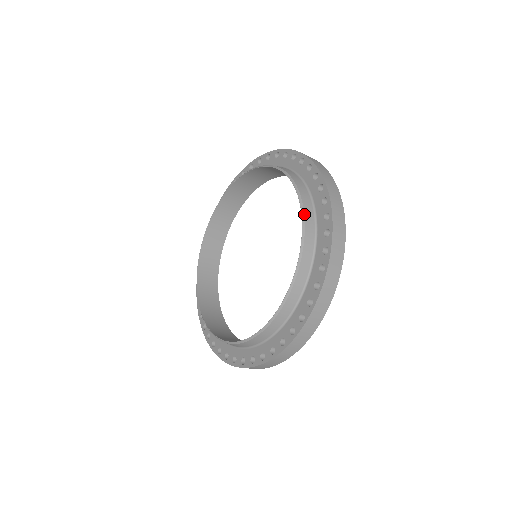
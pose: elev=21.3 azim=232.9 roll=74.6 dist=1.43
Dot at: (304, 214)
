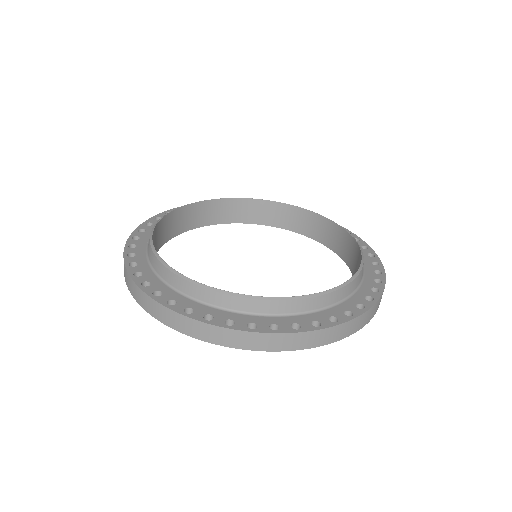
Dot at: (357, 276)
